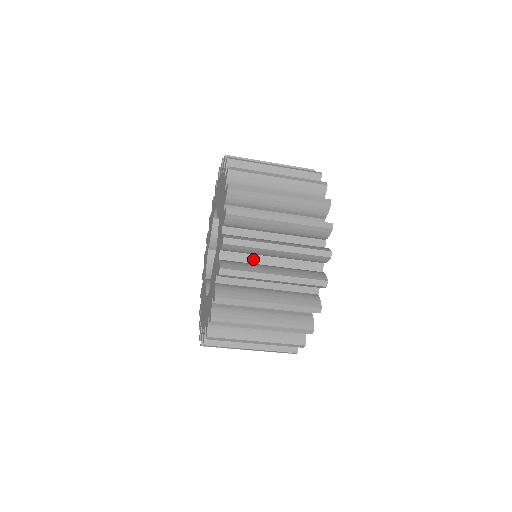
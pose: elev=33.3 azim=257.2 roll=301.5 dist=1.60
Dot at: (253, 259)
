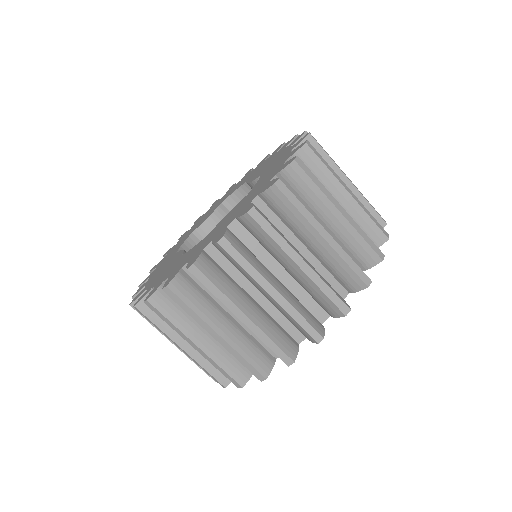
Dot at: occluded
